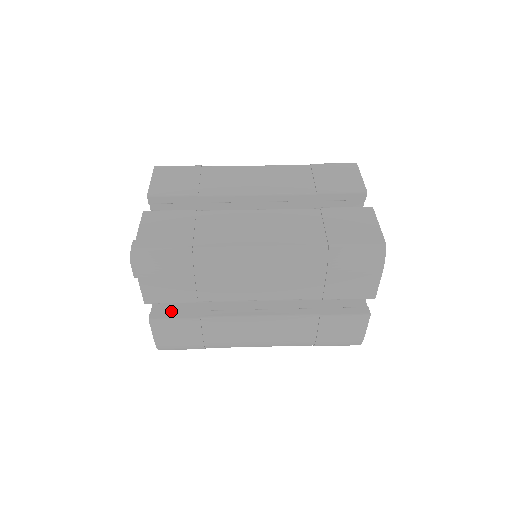
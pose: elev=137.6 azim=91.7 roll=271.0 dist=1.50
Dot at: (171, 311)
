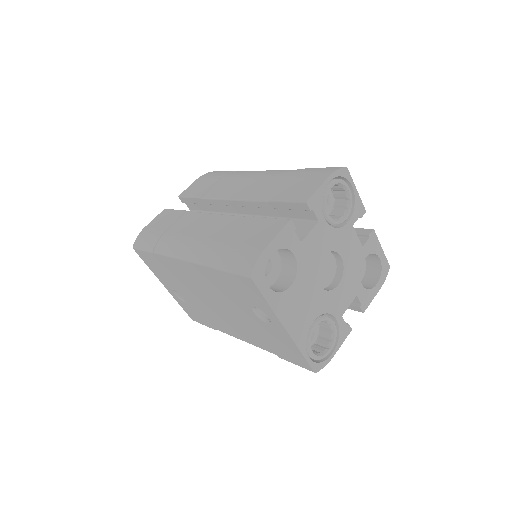
Dot at: occluded
